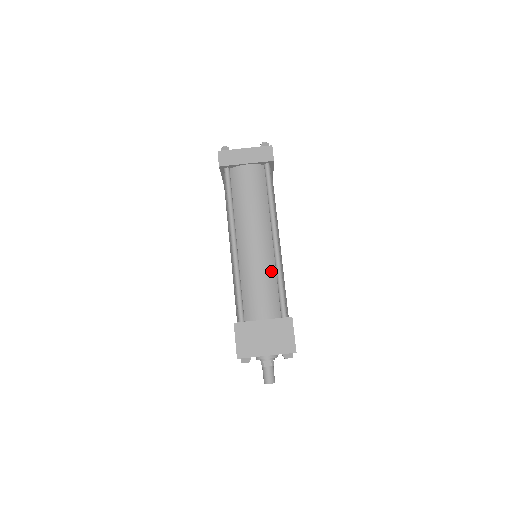
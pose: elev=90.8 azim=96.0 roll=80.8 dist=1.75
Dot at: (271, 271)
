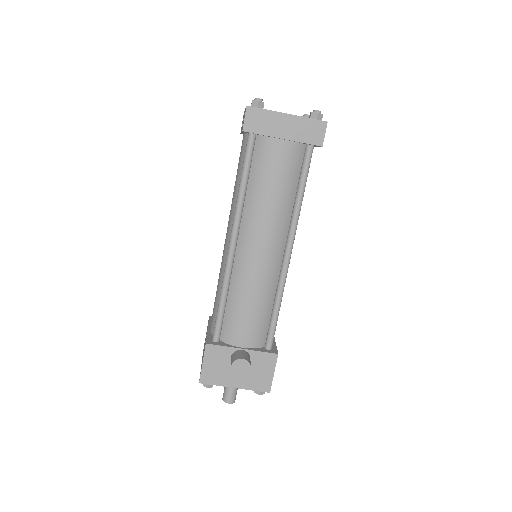
Dot at: (270, 292)
